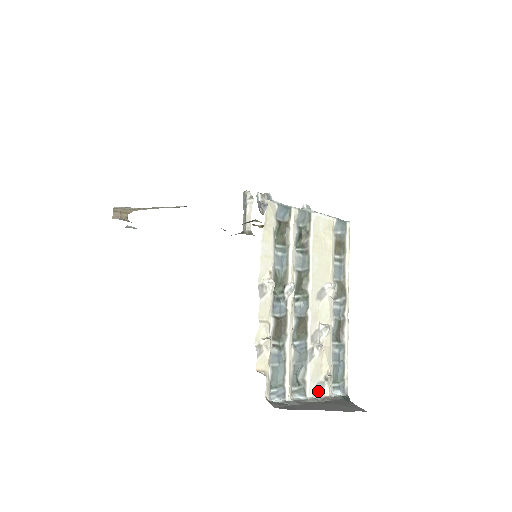
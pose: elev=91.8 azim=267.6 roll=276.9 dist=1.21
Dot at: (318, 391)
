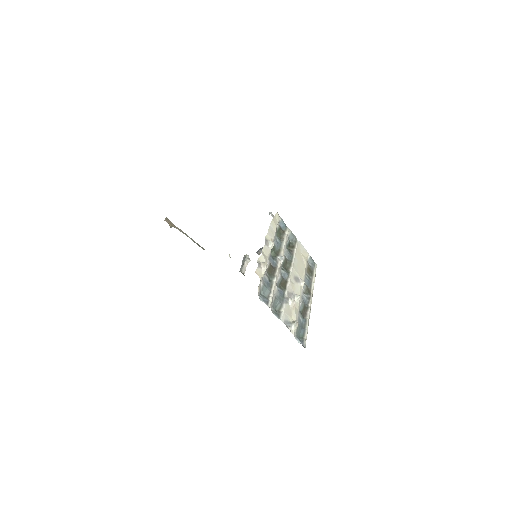
Dot at: (287, 325)
